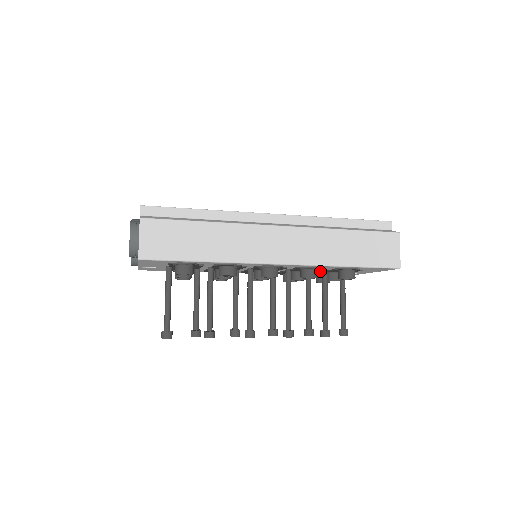
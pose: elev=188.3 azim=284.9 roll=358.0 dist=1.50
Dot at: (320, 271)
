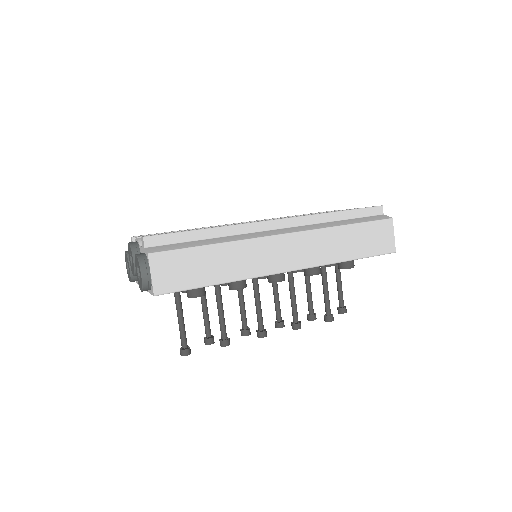
Dot at: occluded
